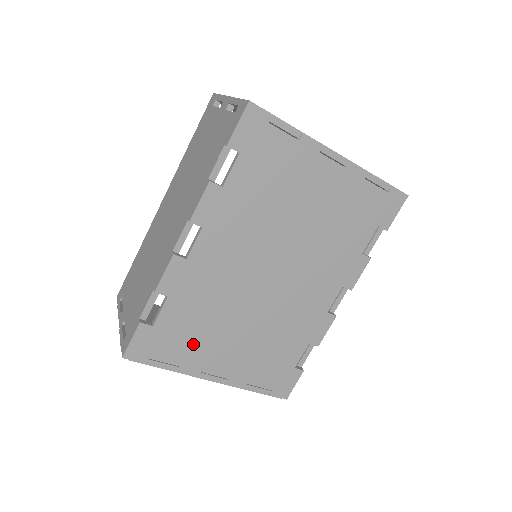
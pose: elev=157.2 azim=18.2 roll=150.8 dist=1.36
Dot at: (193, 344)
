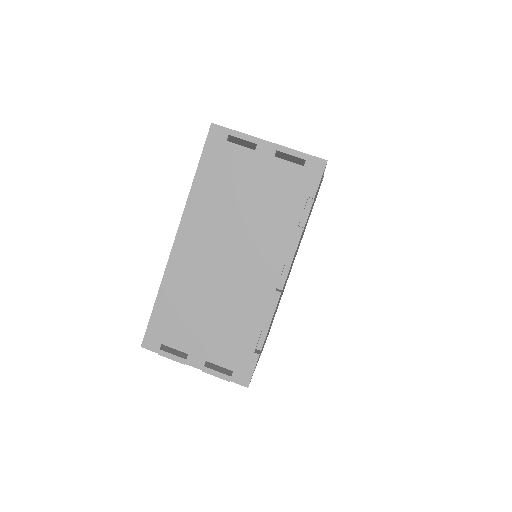
Dot at: occluded
